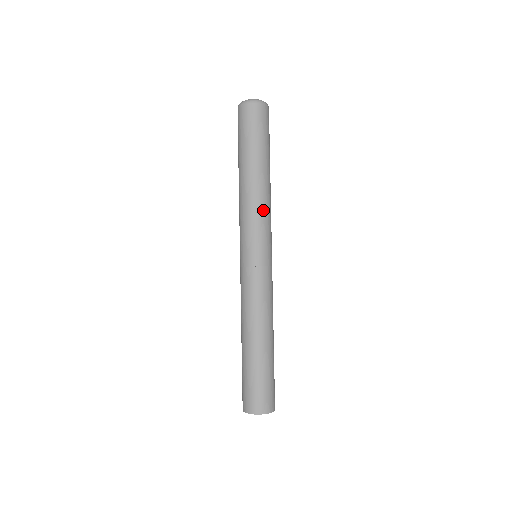
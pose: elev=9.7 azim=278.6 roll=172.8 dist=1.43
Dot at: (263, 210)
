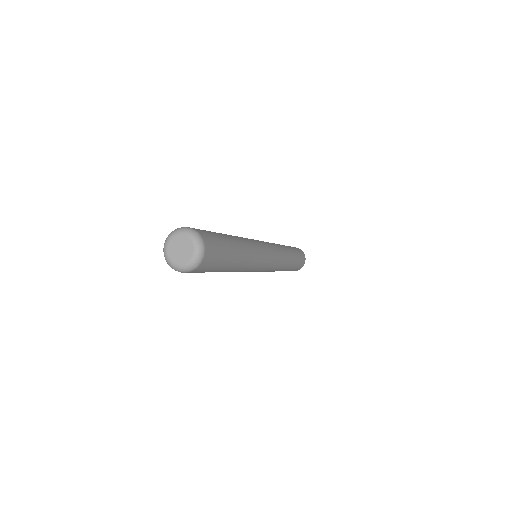
Dot at: (247, 270)
